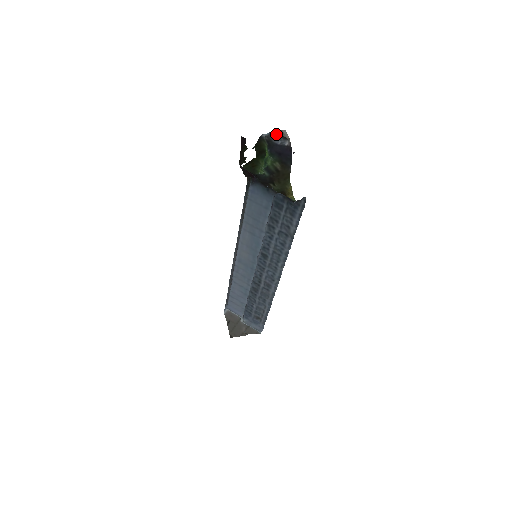
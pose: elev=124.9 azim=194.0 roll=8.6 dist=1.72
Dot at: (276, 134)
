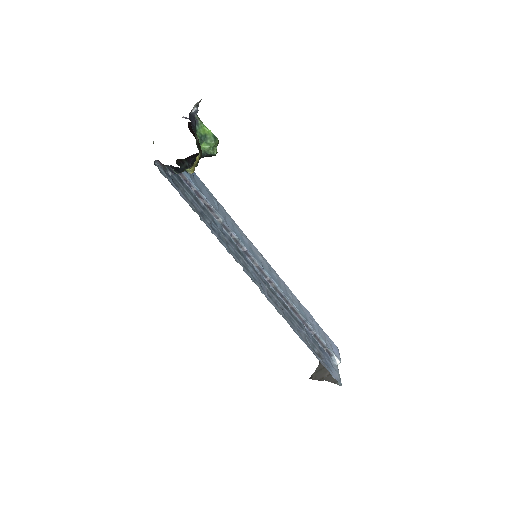
Dot at: occluded
